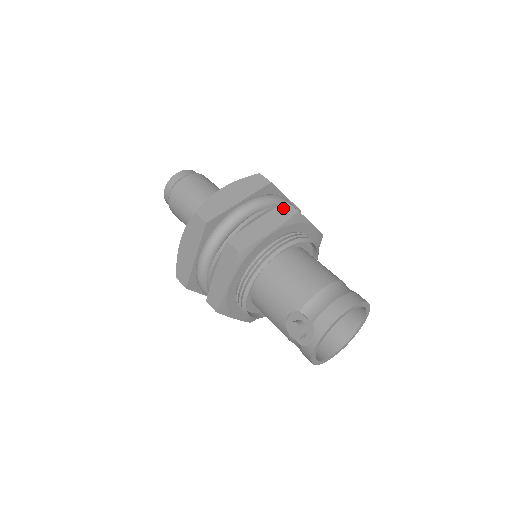
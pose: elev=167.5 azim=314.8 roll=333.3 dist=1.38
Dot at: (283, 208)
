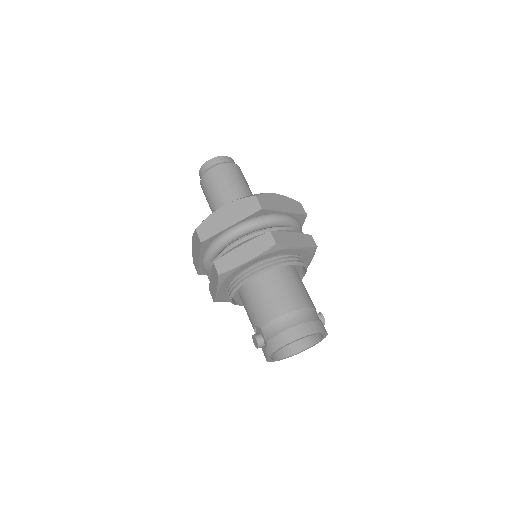
Dot at: (265, 238)
